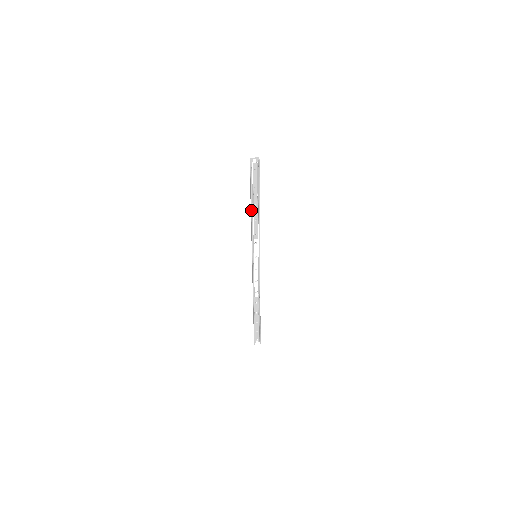
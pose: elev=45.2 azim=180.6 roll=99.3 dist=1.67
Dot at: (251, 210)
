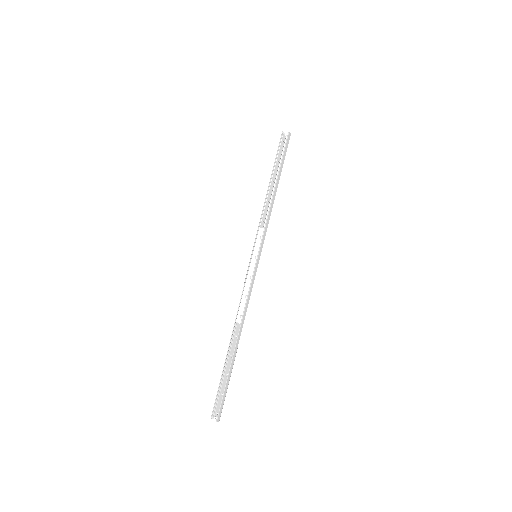
Dot at: (268, 189)
